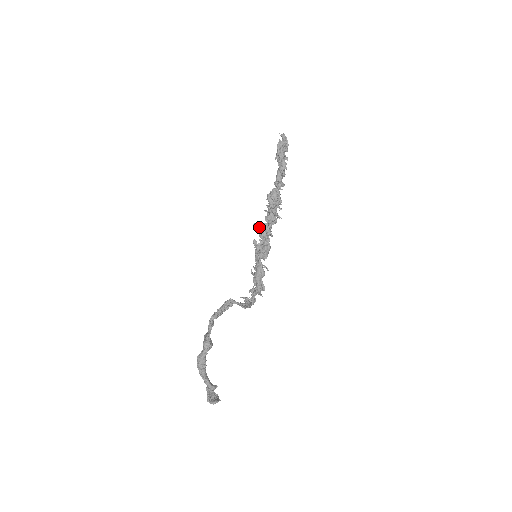
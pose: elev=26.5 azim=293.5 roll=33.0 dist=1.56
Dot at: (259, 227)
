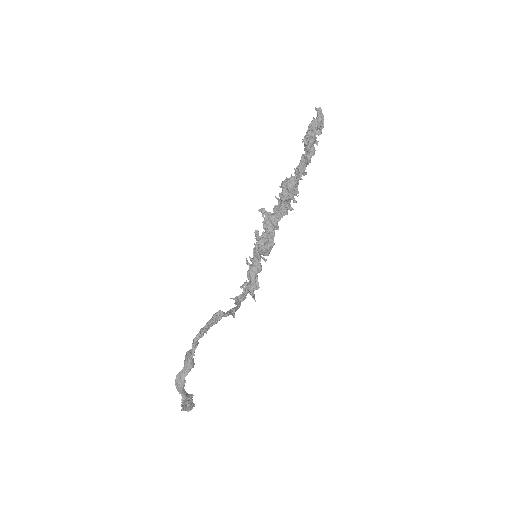
Dot at: (265, 216)
